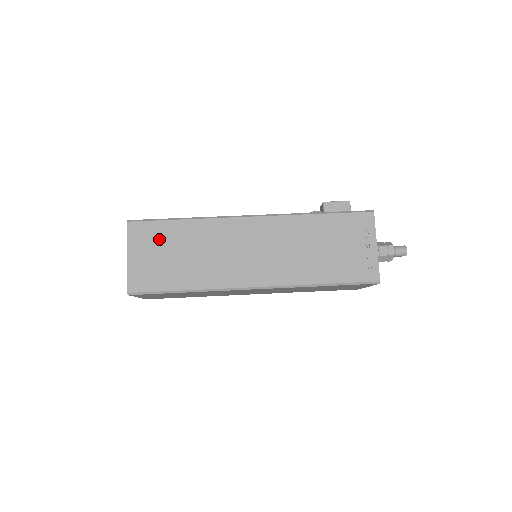
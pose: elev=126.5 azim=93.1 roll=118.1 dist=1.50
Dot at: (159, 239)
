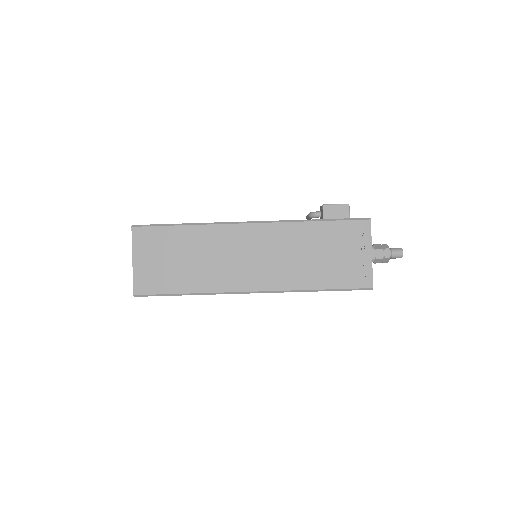
Dot at: (162, 244)
